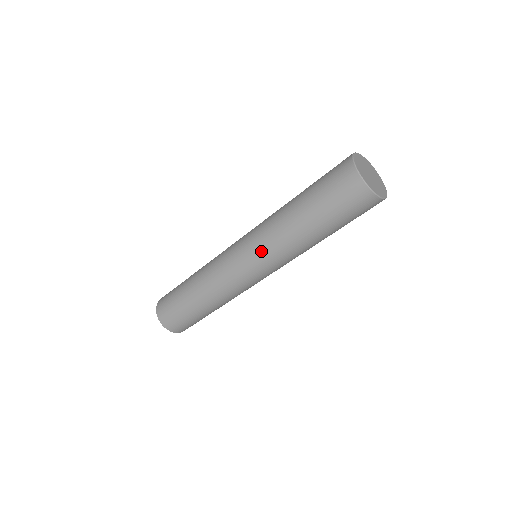
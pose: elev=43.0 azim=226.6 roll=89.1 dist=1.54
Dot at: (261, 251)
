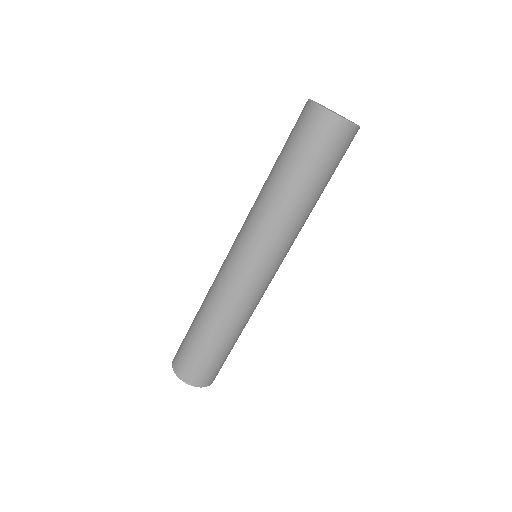
Dot at: (248, 231)
